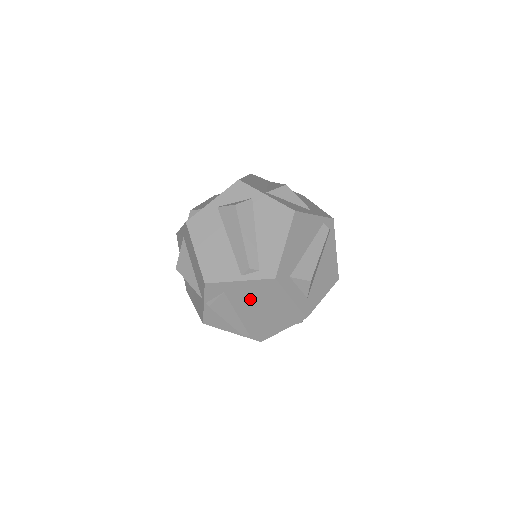
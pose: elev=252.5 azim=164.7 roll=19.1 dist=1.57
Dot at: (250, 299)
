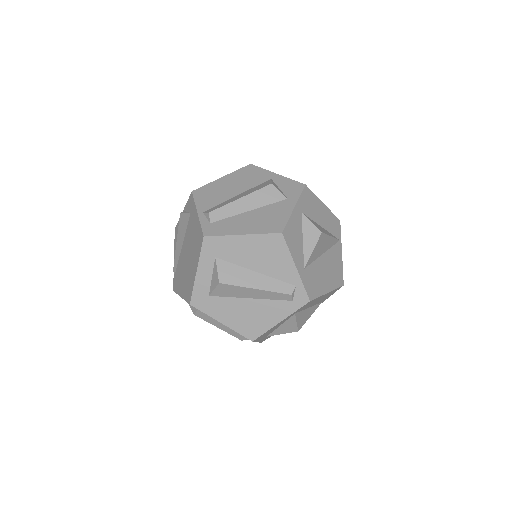
Dot at: (191, 239)
